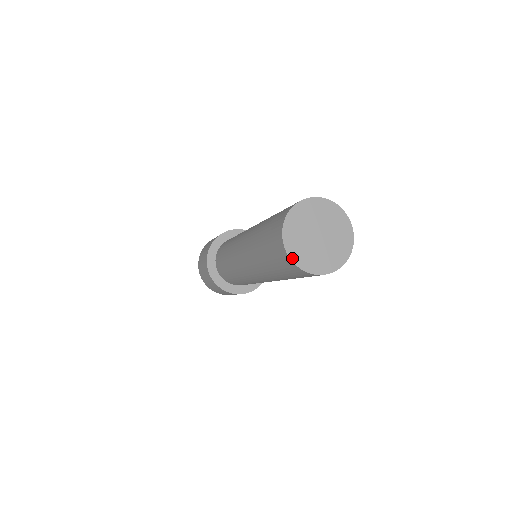
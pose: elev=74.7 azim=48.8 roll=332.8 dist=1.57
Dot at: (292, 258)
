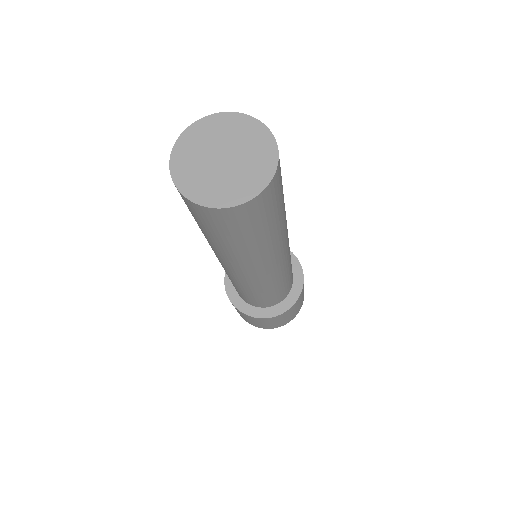
Dot at: (219, 206)
